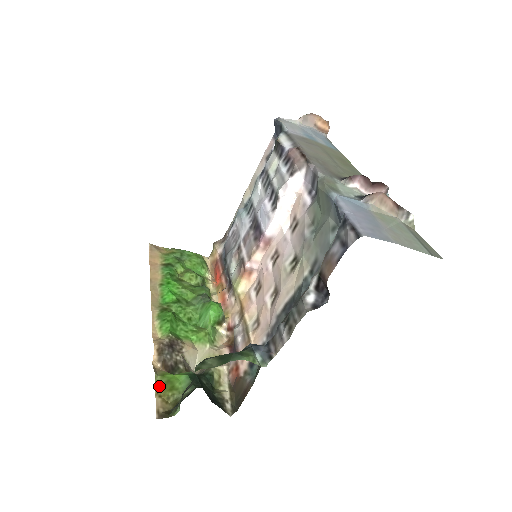
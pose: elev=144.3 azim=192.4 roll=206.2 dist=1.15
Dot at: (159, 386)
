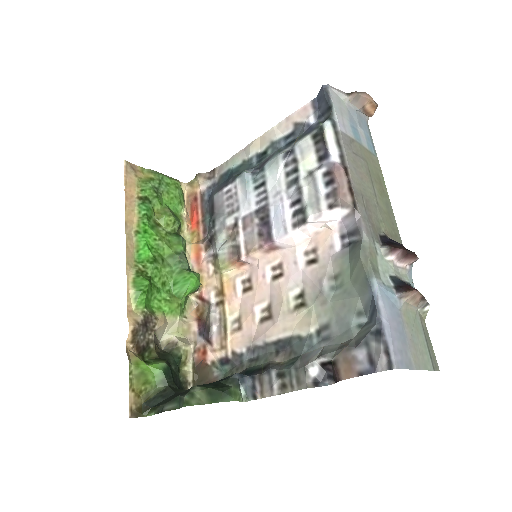
Dot at: (133, 378)
